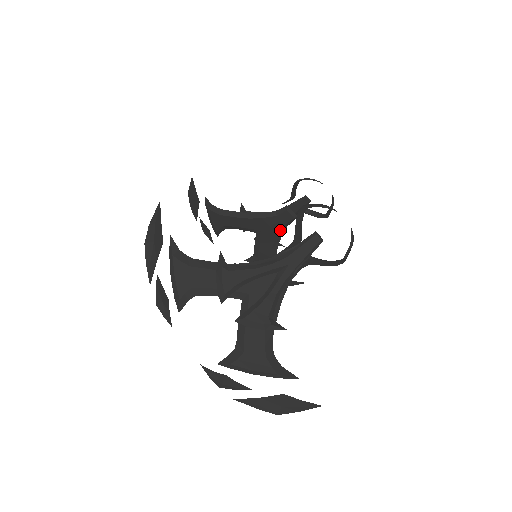
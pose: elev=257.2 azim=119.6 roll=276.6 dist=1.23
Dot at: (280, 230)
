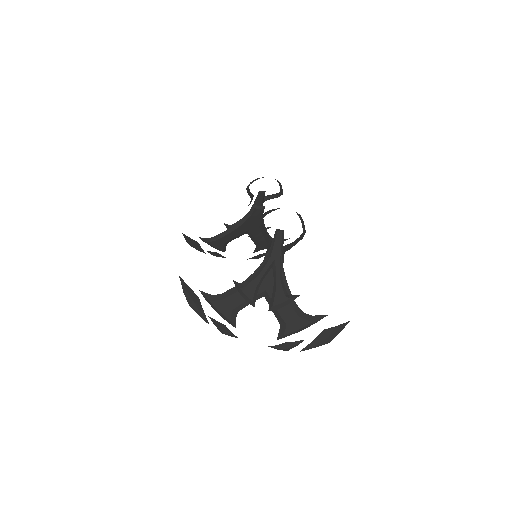
Dot at: occluded
